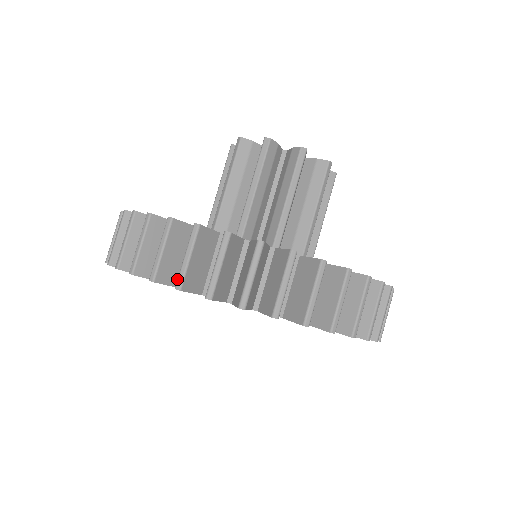
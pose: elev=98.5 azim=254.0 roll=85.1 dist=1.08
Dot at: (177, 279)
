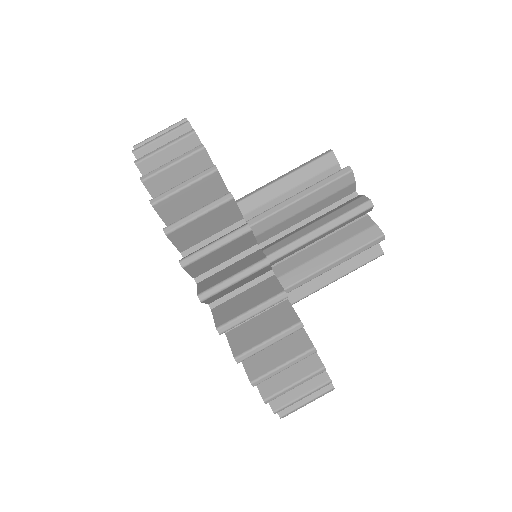
Dot at: (159, 195)
